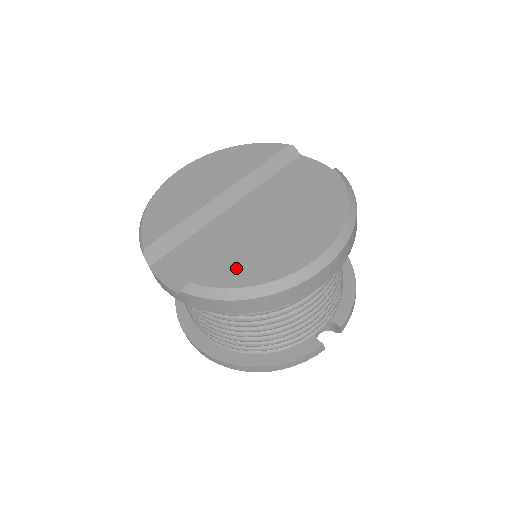
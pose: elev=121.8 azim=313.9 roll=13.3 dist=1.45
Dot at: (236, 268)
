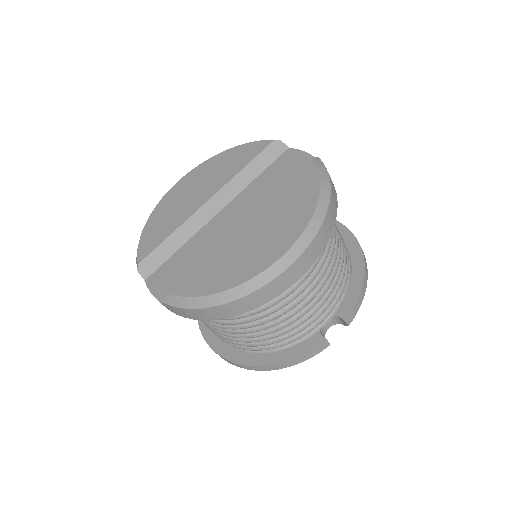
Dot at: (207, 276)
